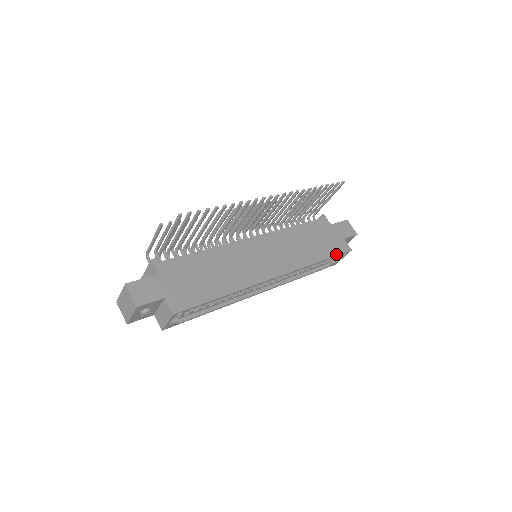
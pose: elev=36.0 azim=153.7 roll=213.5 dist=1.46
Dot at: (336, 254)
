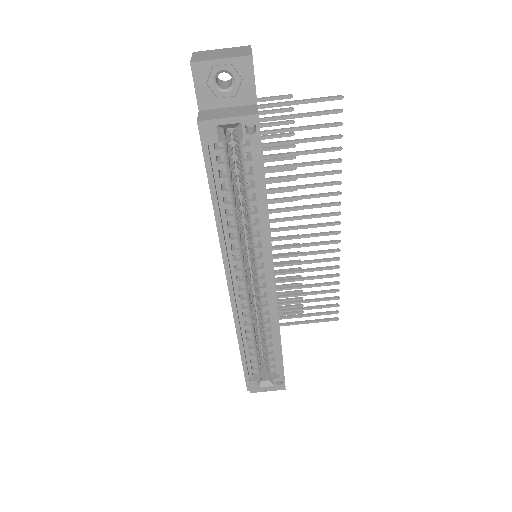
Dot at: occluded
